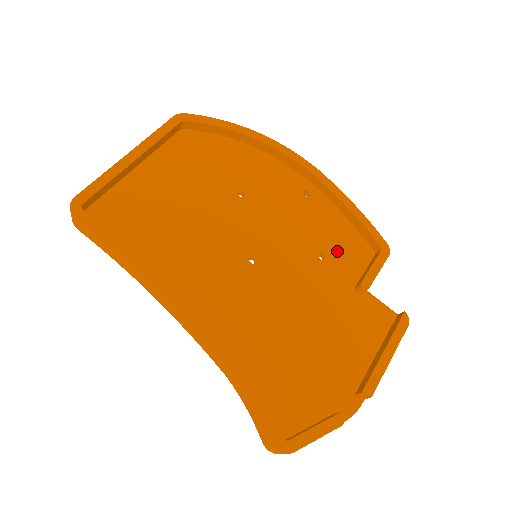
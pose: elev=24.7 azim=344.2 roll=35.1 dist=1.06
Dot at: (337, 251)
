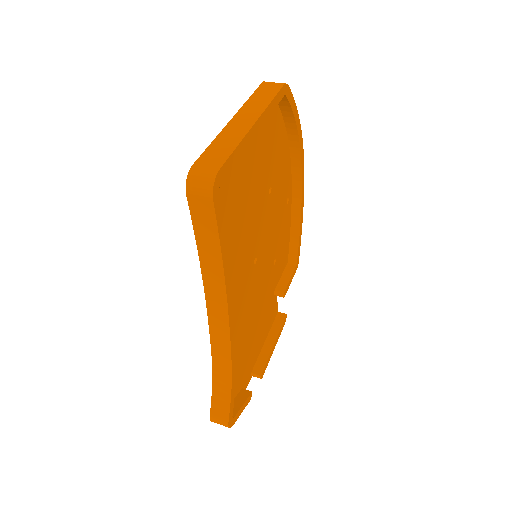
Dot at: (280, 258)
